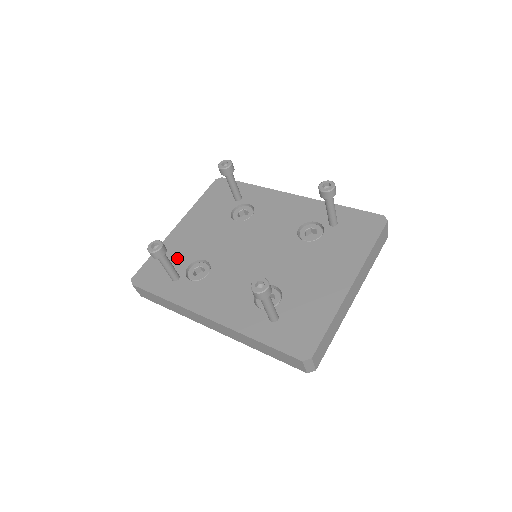
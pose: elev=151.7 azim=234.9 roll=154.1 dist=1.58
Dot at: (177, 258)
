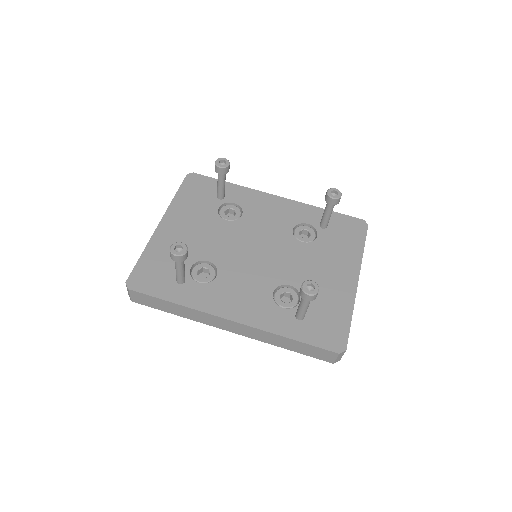
Dot at: occluded
